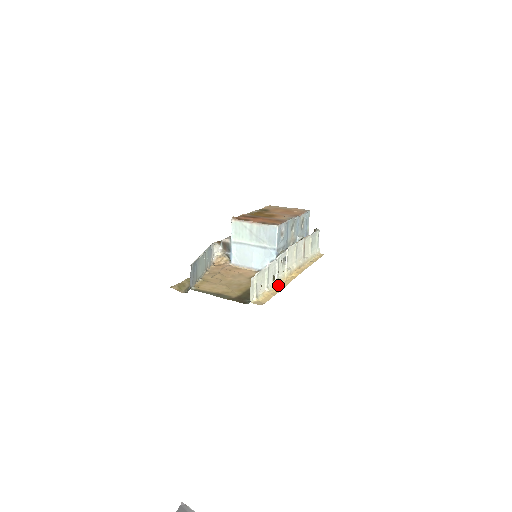
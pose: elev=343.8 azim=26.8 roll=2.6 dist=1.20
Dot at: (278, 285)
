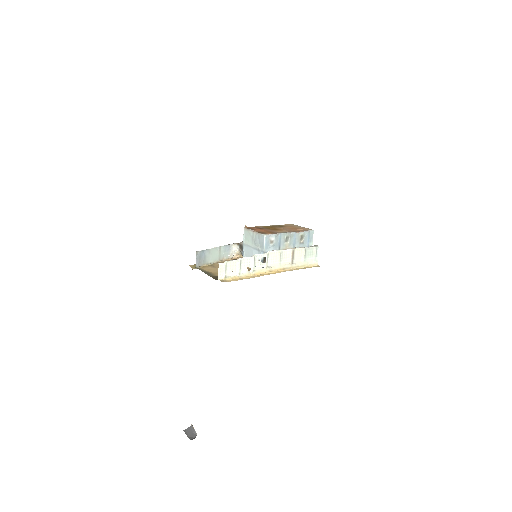
Dot at: (252, 275)
